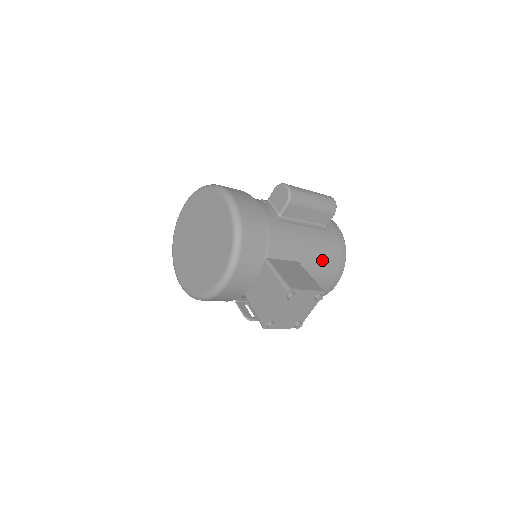
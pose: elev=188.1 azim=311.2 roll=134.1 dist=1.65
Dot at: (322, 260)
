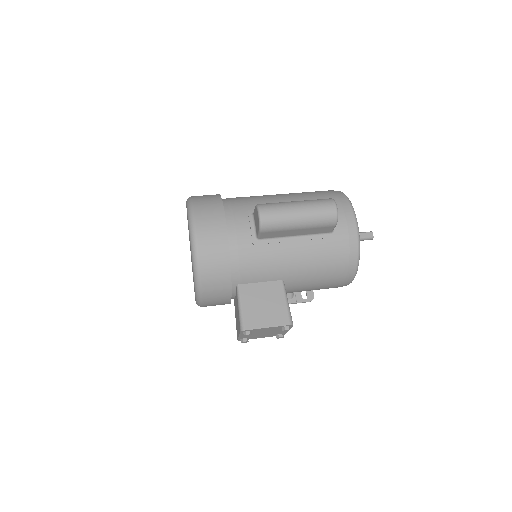
Dot at: (318, 272)
